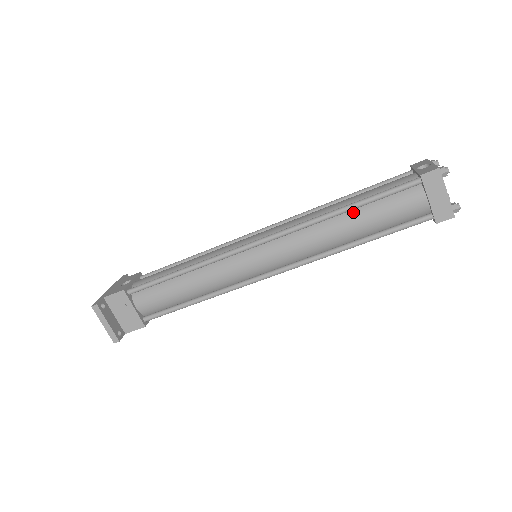
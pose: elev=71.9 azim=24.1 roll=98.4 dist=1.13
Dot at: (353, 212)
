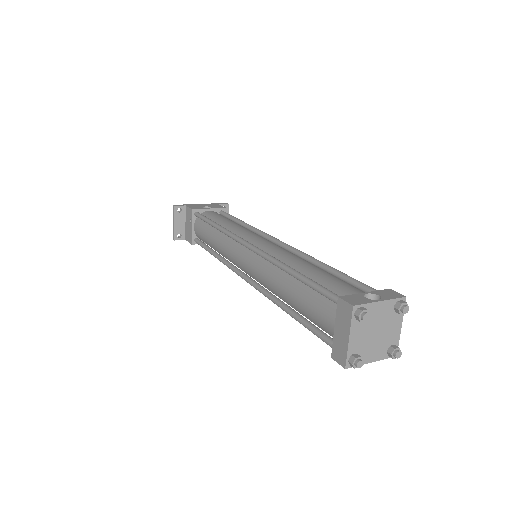
Dot at: (296, 281)
